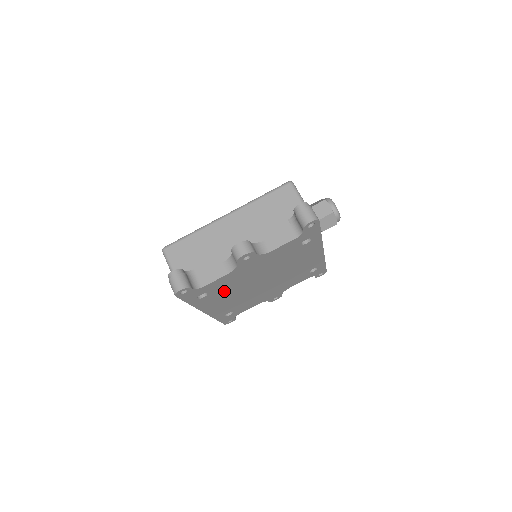
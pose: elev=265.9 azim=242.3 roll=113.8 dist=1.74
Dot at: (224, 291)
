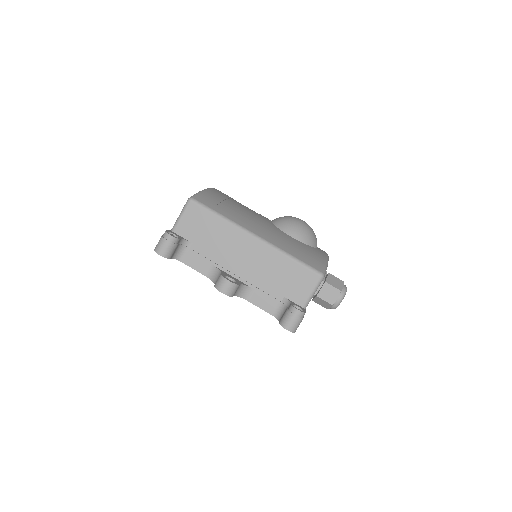
Dot at: occluded
